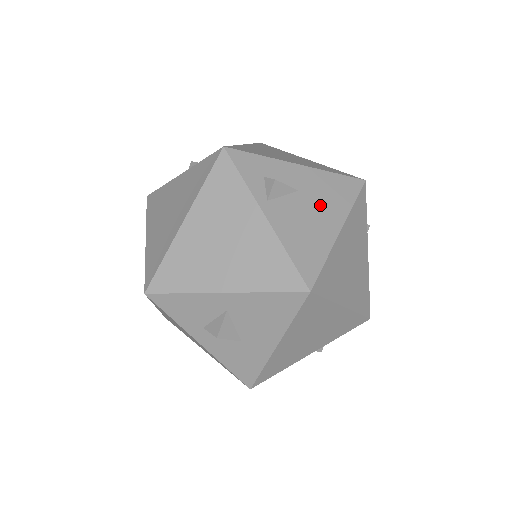
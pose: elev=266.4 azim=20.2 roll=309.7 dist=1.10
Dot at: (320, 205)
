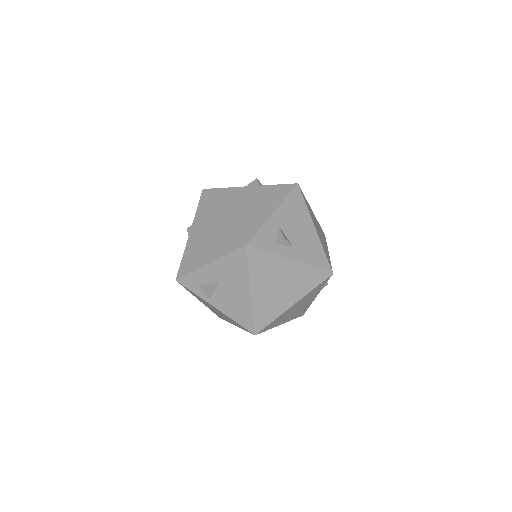
Dot at: (233, 283)
